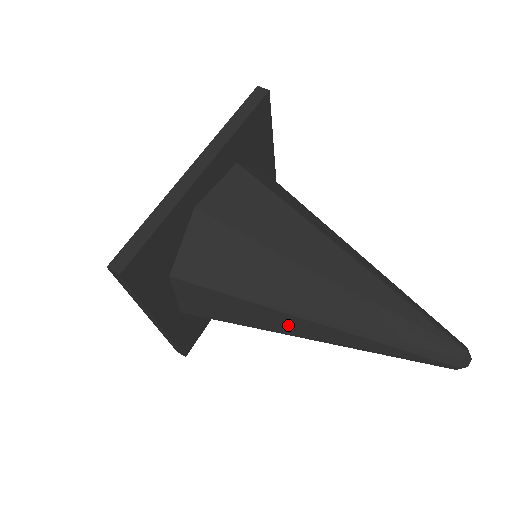
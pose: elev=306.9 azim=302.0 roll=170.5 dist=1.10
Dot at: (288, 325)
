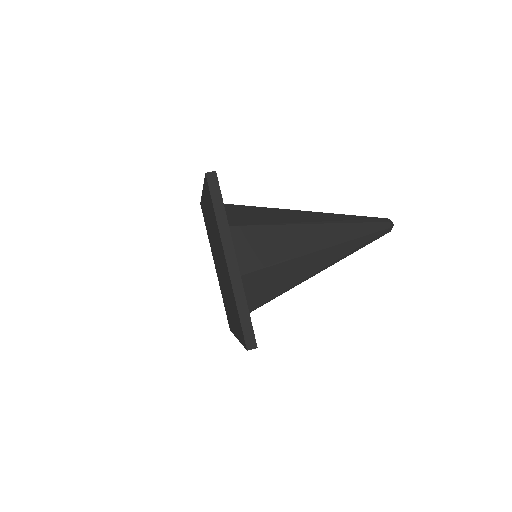
Dot at: occluded
